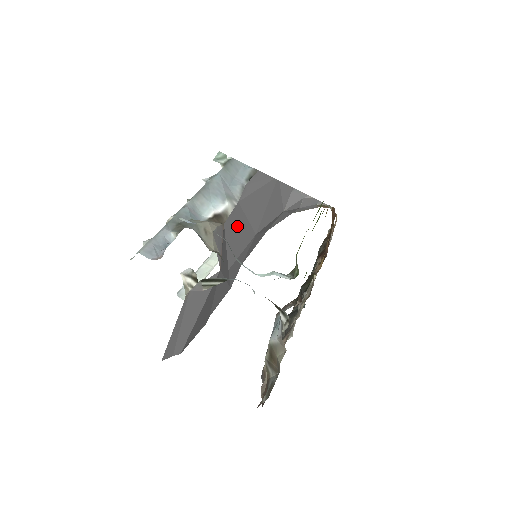
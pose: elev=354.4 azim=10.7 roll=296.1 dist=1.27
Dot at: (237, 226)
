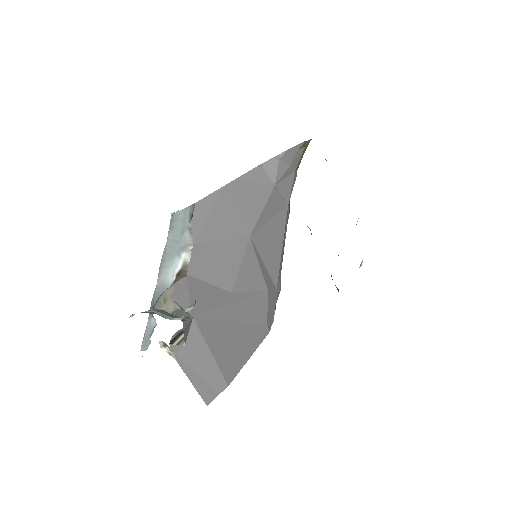
Dot at: (210, 258)
